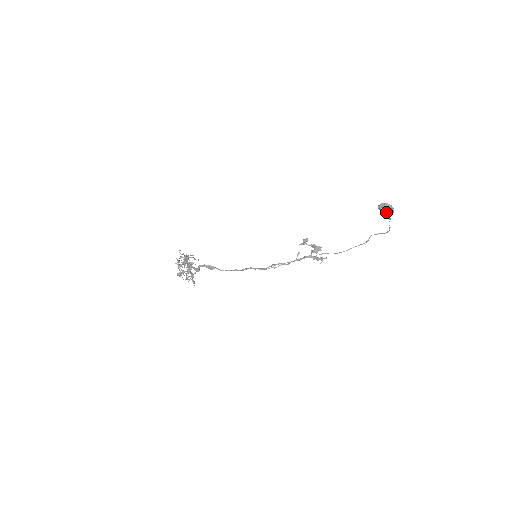
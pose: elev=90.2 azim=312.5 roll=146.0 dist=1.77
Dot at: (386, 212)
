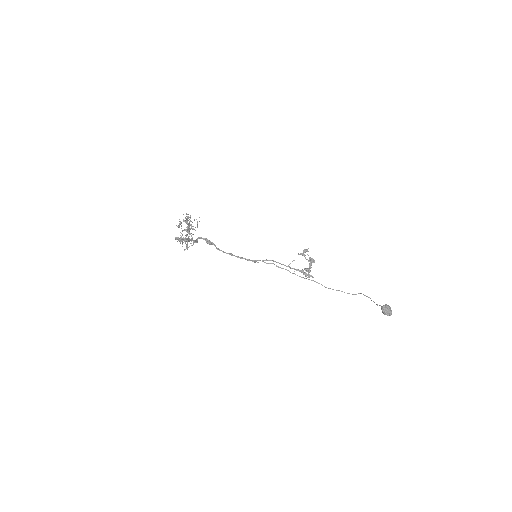
Dot at: (384, 314)
